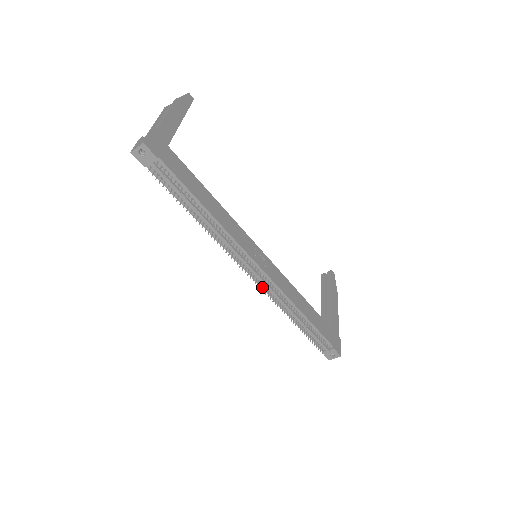
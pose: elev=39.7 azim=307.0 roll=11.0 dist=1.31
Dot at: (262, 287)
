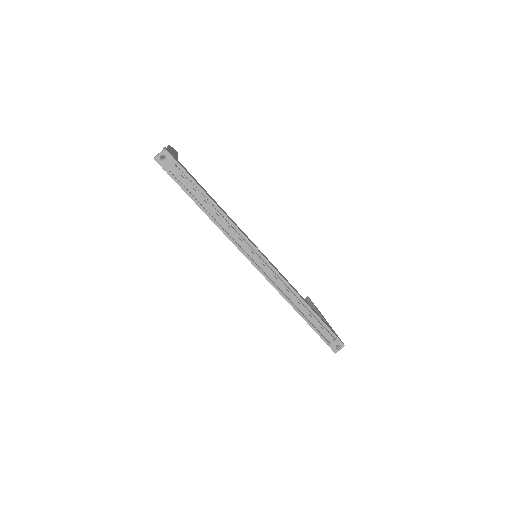
Dot at: (268, 279)
